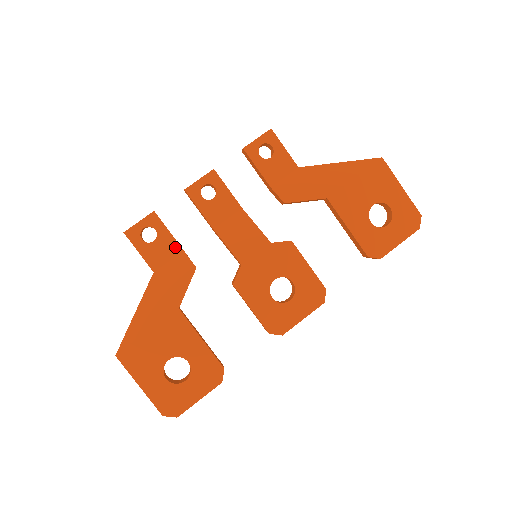
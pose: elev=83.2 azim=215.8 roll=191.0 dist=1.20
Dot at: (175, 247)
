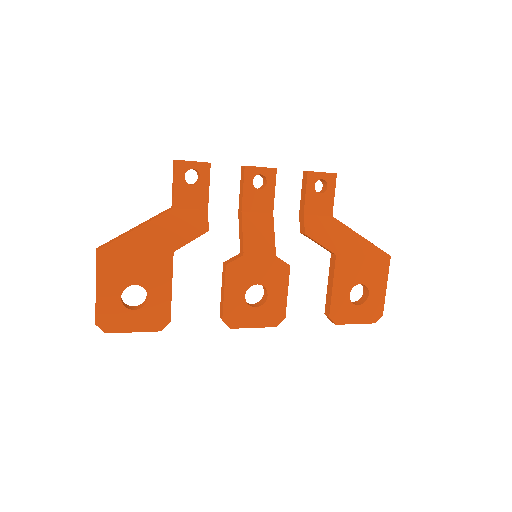
Dot at: (204, 202)
